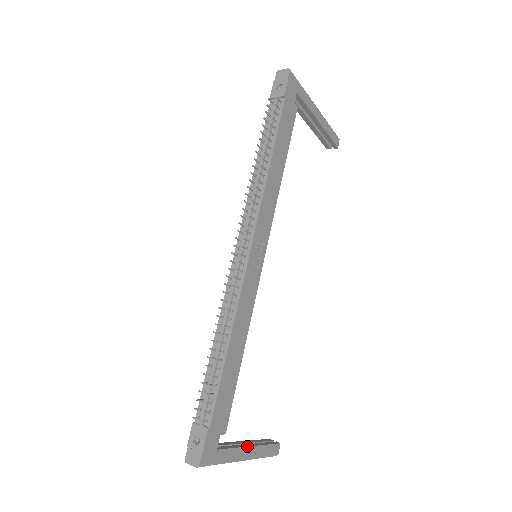
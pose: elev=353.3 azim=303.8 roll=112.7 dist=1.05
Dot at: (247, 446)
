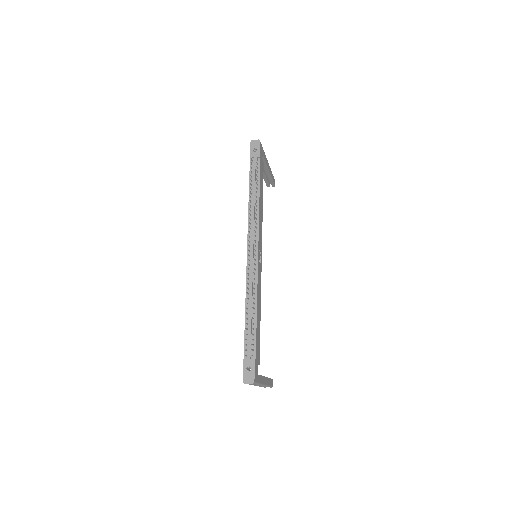
Dot at: occluded
